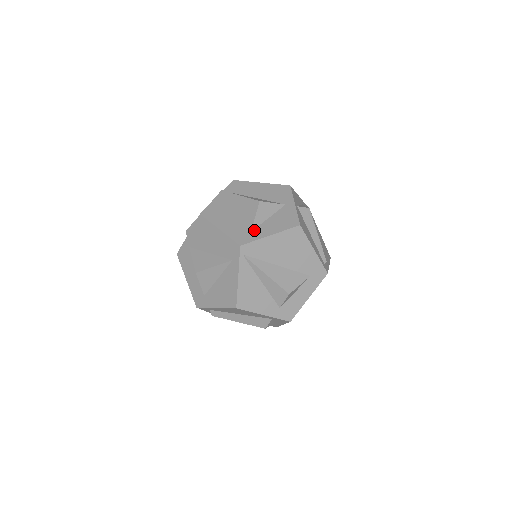
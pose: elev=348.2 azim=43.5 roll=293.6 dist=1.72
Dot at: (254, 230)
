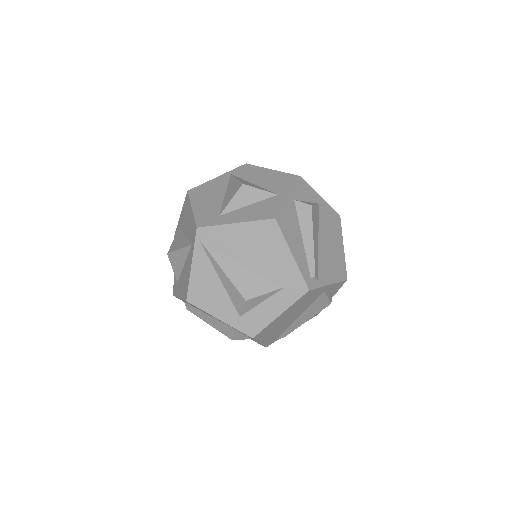
Dot at: (223, 215)
